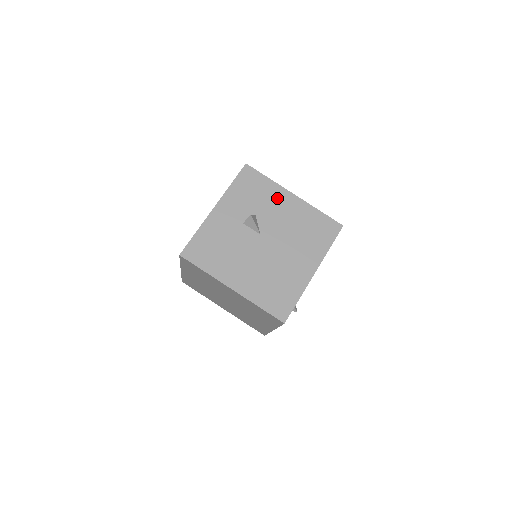
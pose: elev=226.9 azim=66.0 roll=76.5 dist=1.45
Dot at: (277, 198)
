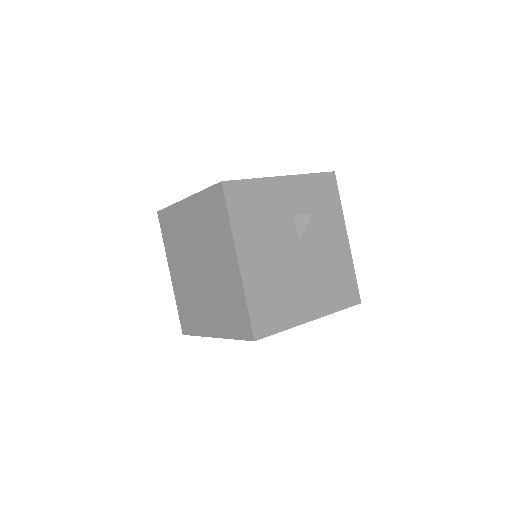
Dot at: (334, 225)
